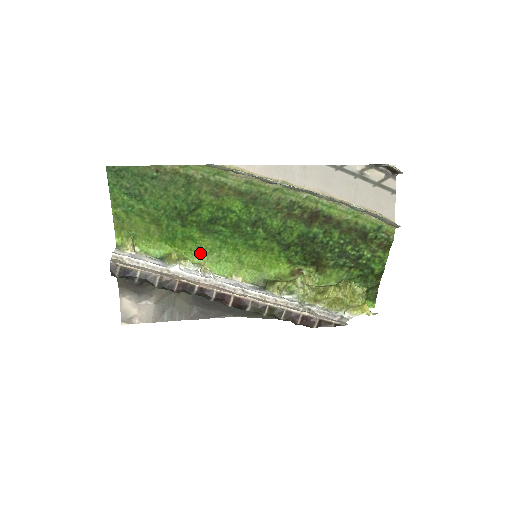
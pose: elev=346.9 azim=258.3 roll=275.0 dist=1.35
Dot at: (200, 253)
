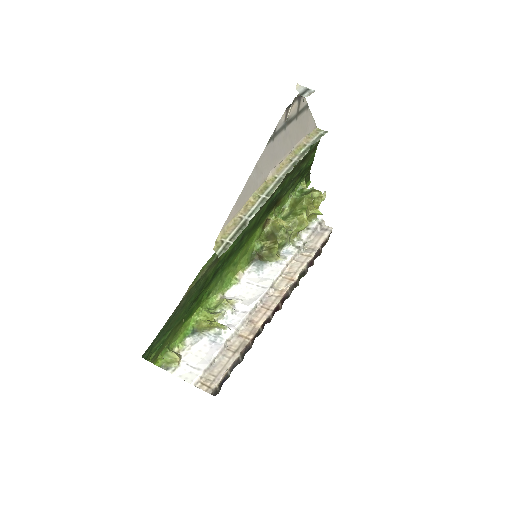
Dot at: (209, 294)
